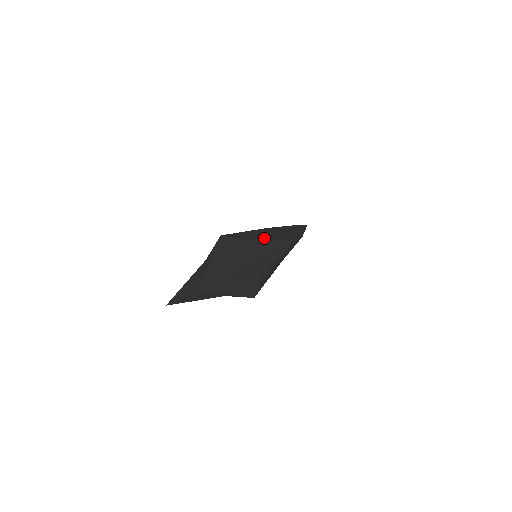
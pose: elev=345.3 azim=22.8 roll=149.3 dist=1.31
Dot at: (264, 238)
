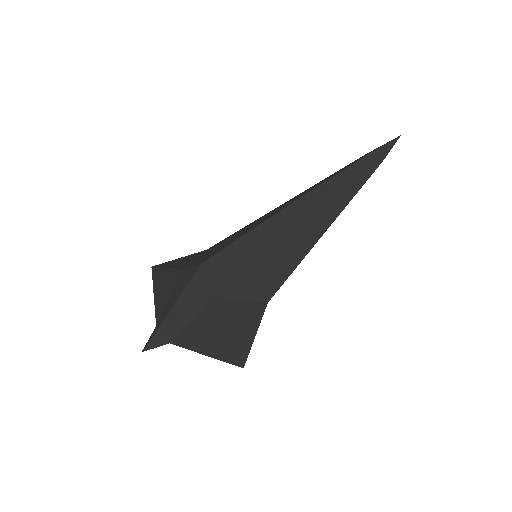
Dot at: (252, 278)
